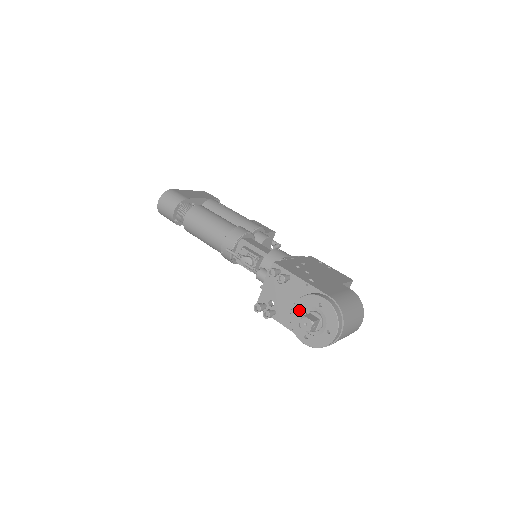
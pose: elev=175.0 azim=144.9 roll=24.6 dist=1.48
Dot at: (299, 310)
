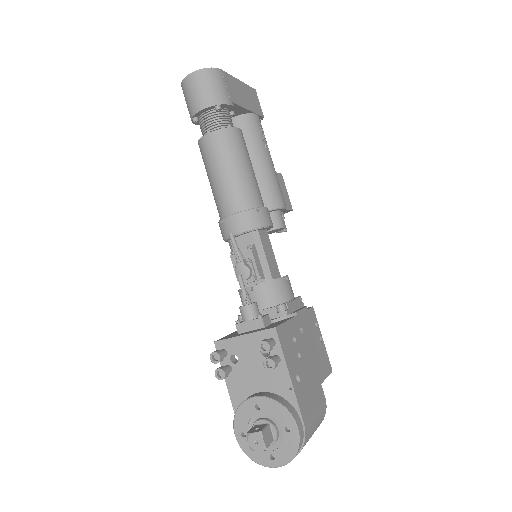
Dot at: (259, 404)
